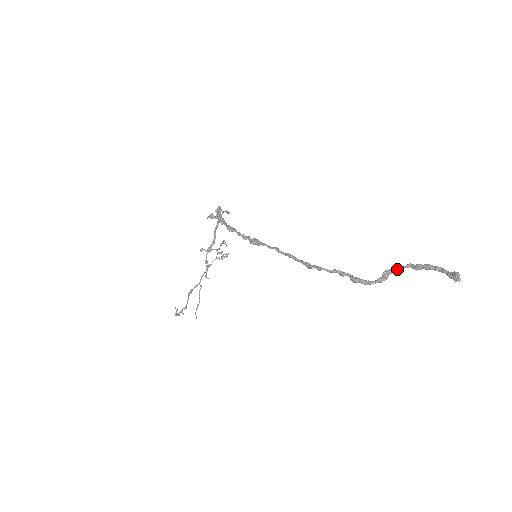
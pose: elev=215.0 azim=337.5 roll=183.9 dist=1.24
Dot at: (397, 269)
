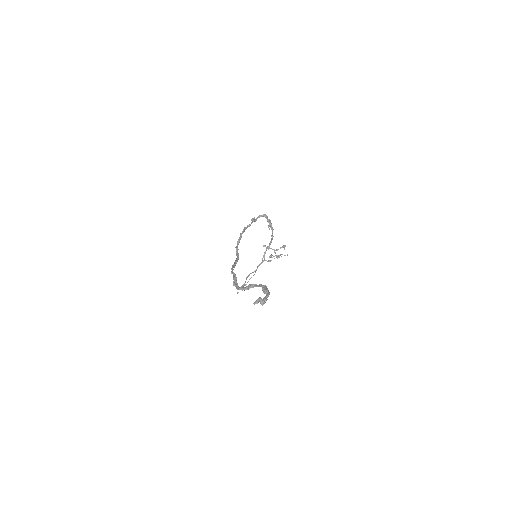
Dot at: (257, 286)
